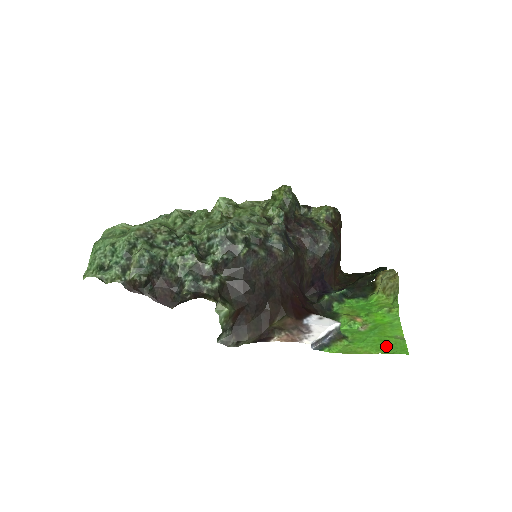
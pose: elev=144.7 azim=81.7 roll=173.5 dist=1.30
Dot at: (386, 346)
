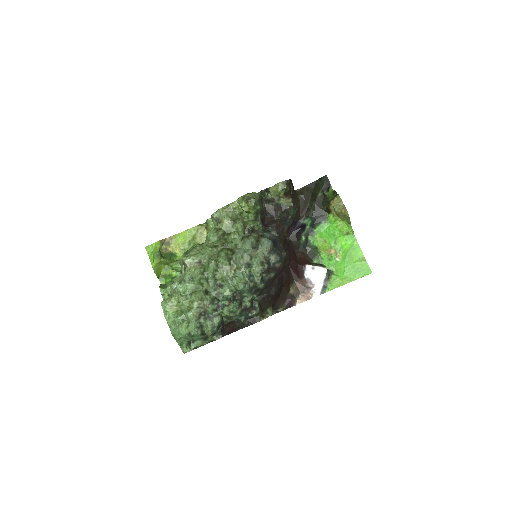
Dot at: (358, 271)
